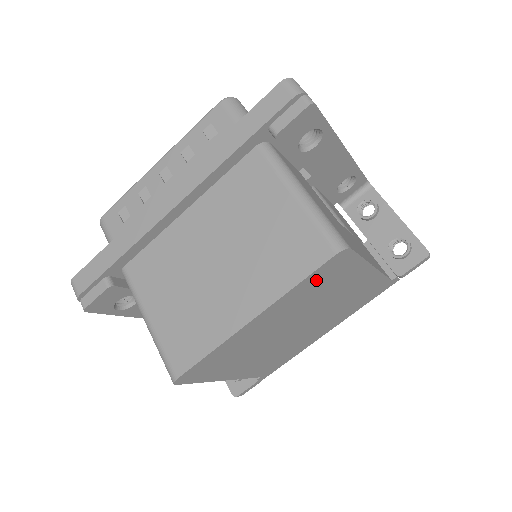
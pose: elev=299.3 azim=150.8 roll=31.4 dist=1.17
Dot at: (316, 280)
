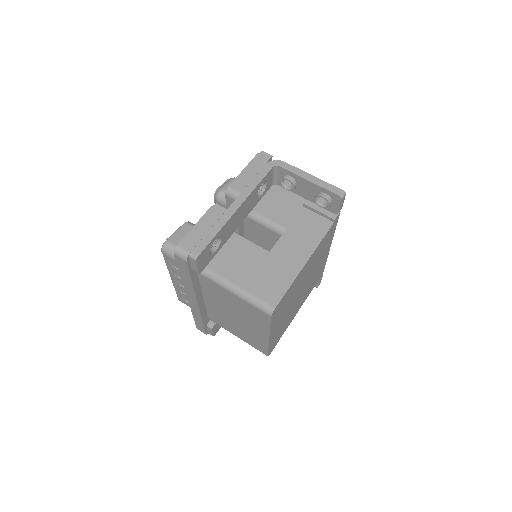
Dot at: (277, 314)
